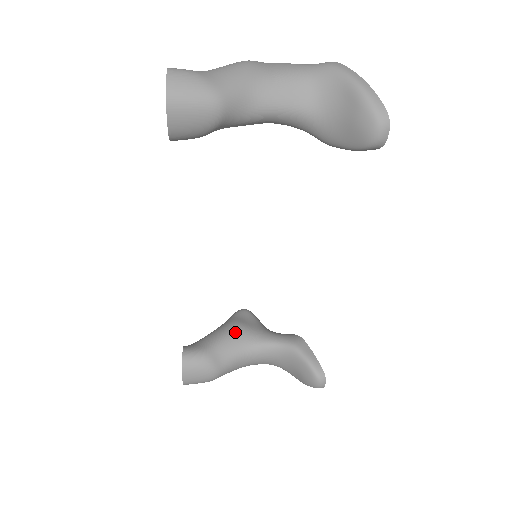
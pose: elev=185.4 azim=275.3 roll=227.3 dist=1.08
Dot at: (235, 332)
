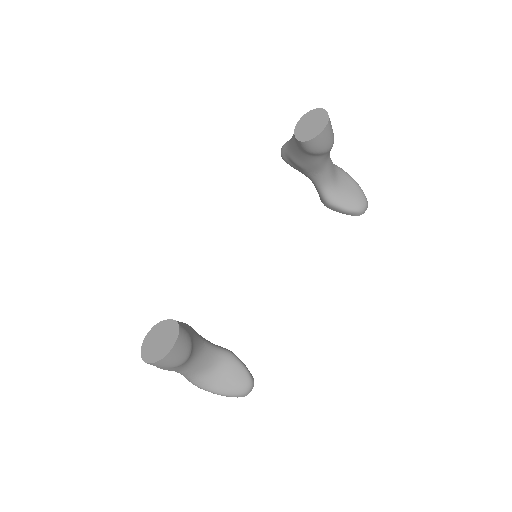
Dot at: (191, 327)
